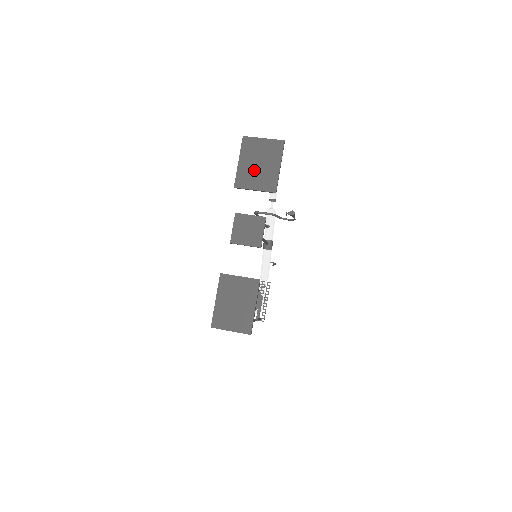
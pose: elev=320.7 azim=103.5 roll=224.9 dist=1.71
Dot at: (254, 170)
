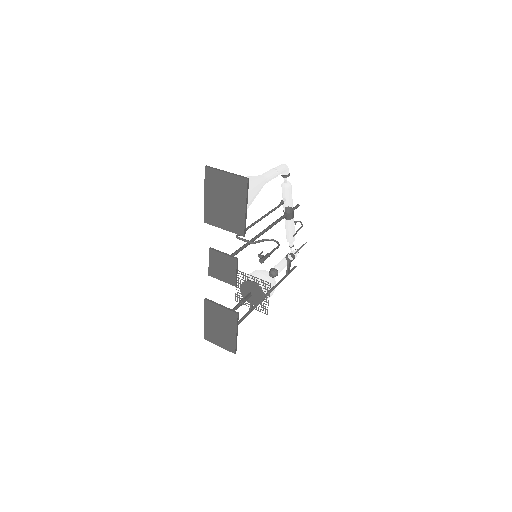
Dot at: (220, 208)
